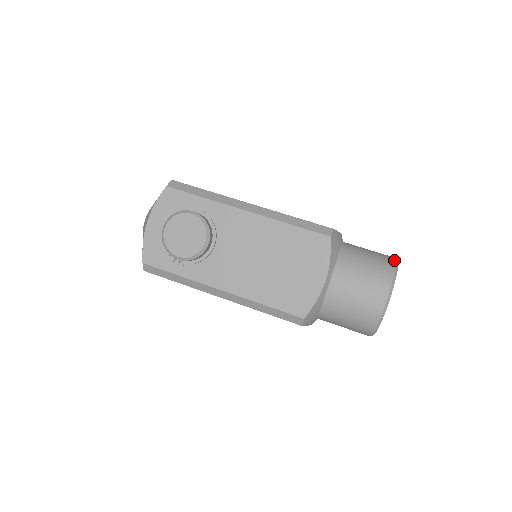
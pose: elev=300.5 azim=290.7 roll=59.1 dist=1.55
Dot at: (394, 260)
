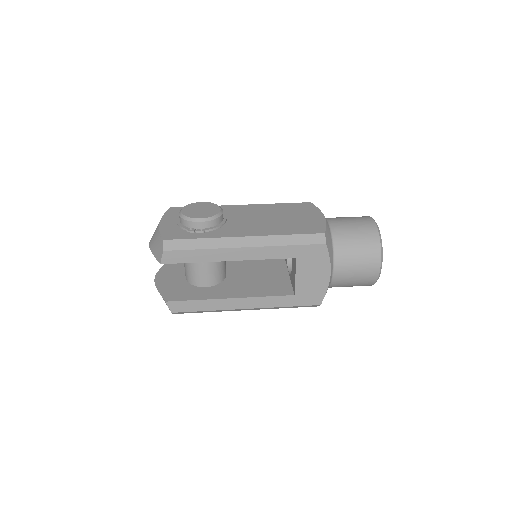
Dot at: occluded
